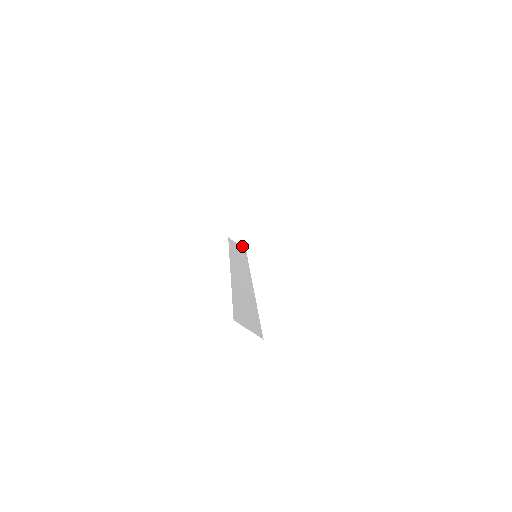
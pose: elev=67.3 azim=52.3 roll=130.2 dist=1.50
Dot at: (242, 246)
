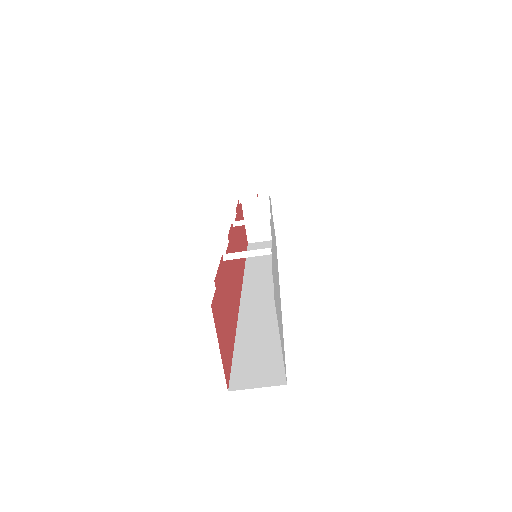
Dot at: (269, 240)
